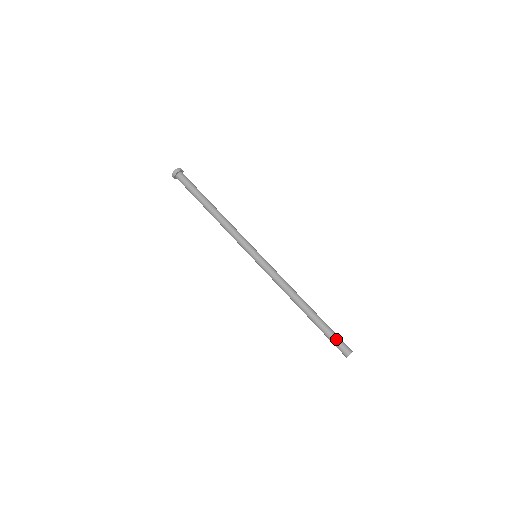
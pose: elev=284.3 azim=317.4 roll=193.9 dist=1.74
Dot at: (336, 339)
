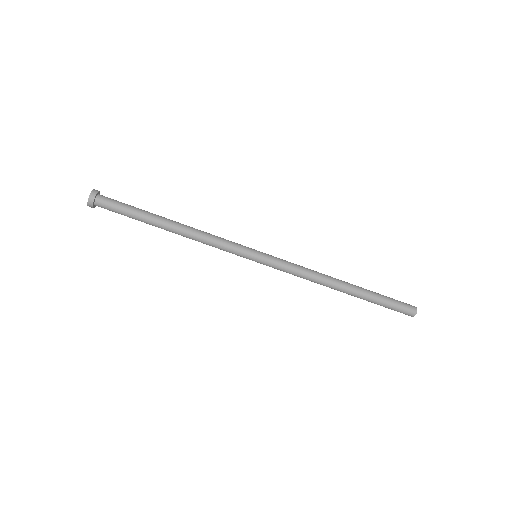
Dot at: (393, 307)
